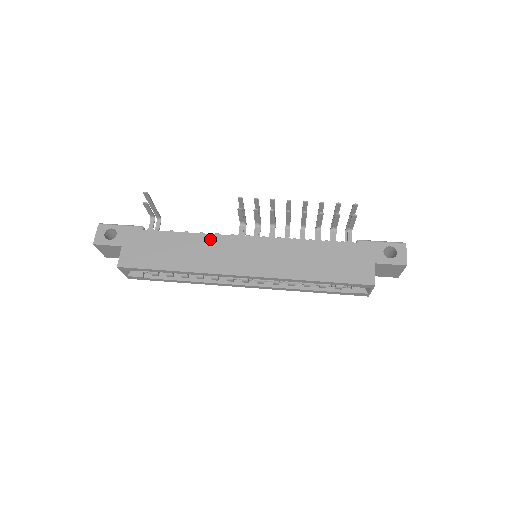
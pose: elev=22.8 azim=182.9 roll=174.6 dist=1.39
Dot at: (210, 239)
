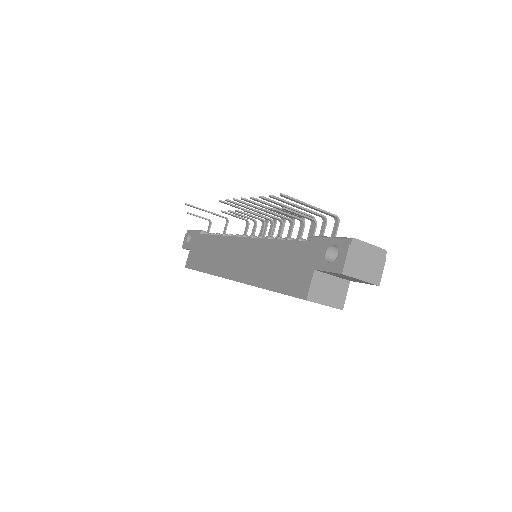
Dot at: (223, 241)
